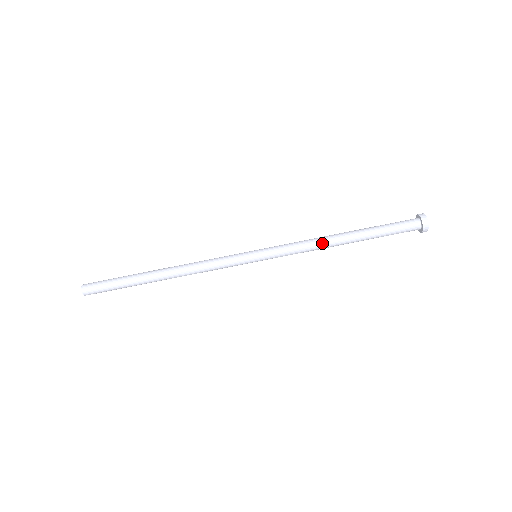
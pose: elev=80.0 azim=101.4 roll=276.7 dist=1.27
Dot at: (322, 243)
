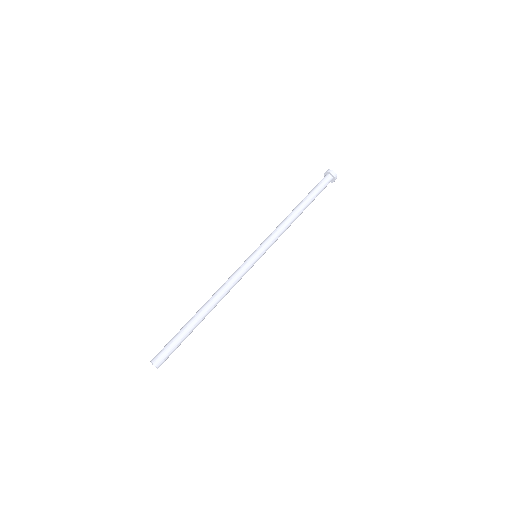
Dot at: (290, 222)
